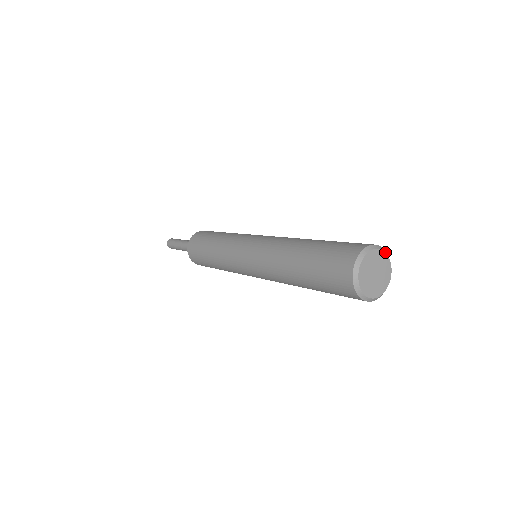
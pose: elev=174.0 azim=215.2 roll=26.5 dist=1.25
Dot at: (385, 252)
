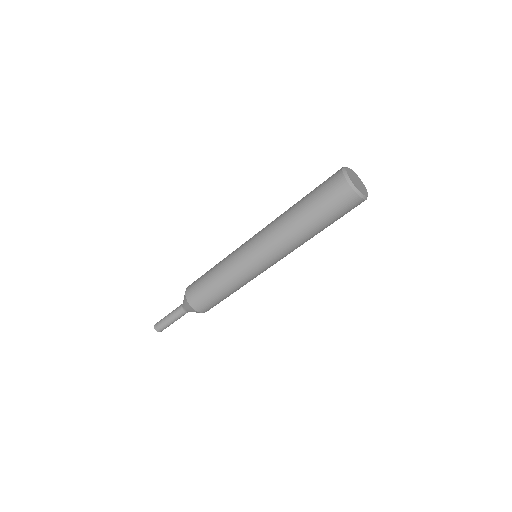
Dot at: (366, 190)
